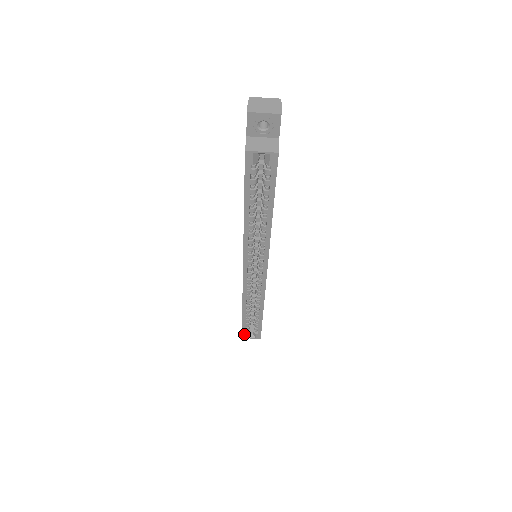
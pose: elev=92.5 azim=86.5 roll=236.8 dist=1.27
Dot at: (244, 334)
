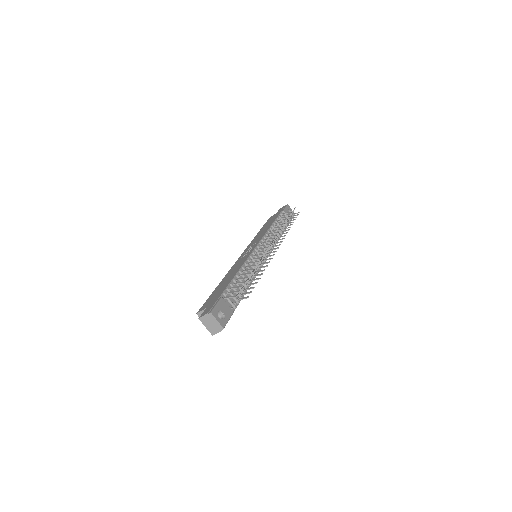
Dot at: occluded
